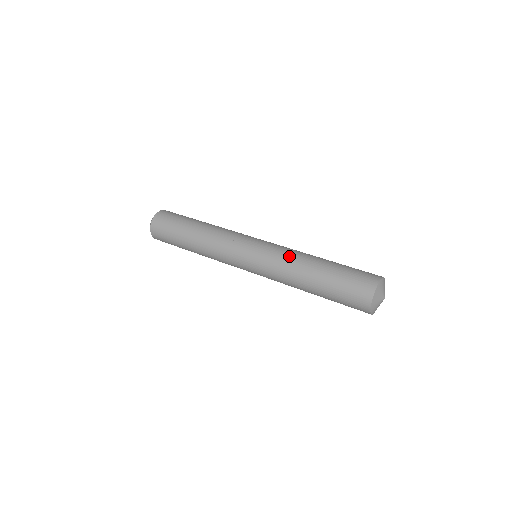
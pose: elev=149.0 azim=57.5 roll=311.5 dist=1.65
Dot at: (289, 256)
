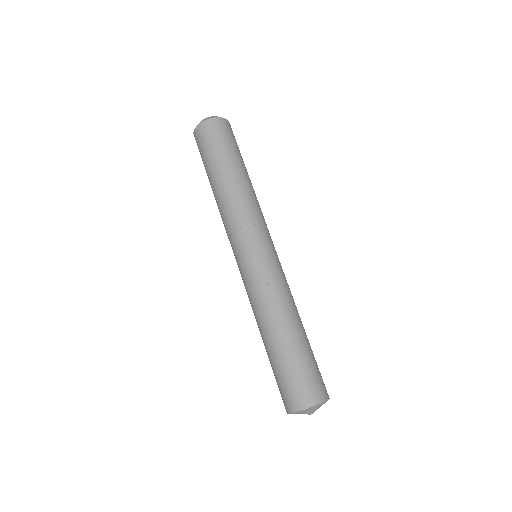
Dot at: (261, 302)
